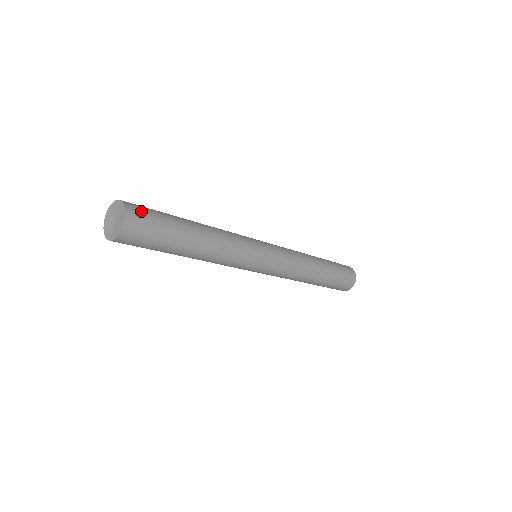
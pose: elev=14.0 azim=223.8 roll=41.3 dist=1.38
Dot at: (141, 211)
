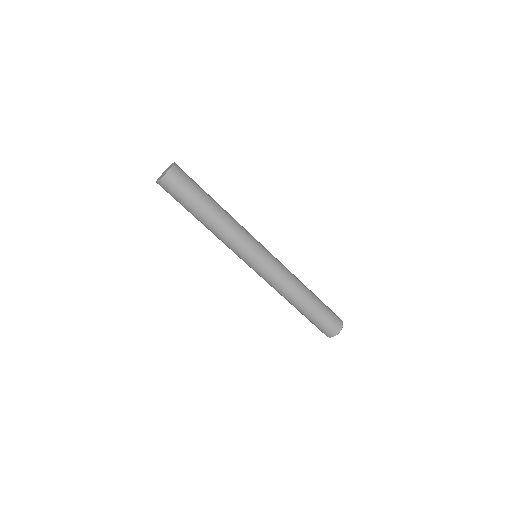
Dot at: occluded
